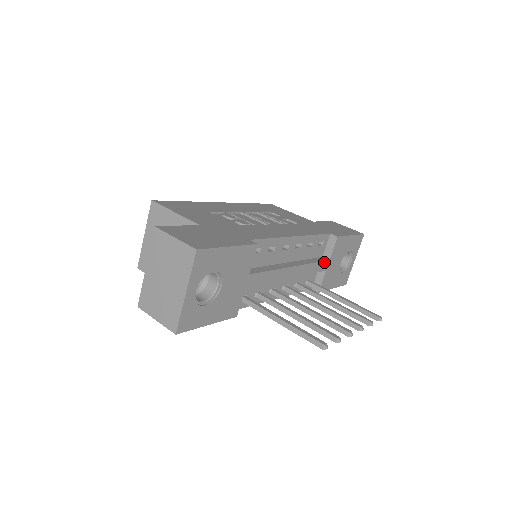
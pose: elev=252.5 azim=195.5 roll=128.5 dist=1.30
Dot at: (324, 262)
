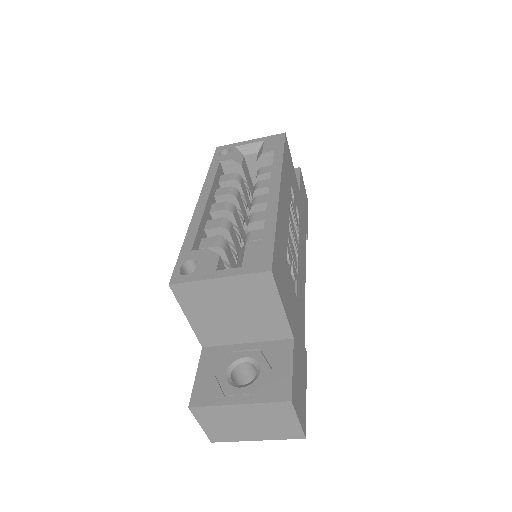
Dot at: occluded
